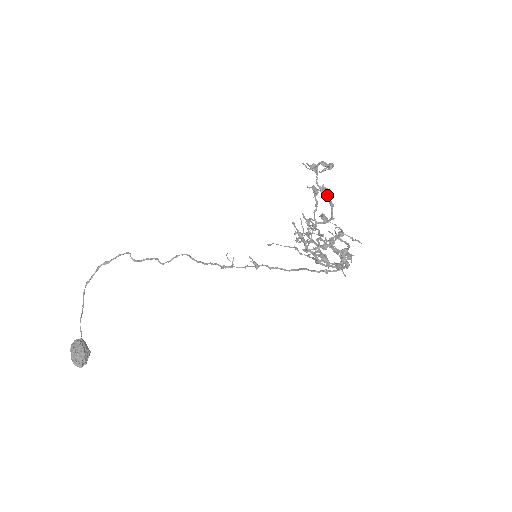
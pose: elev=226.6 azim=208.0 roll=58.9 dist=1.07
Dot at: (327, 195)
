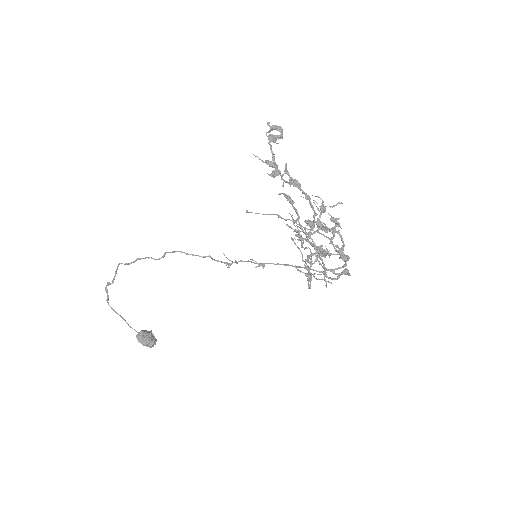
Dot at: (299, 189)
